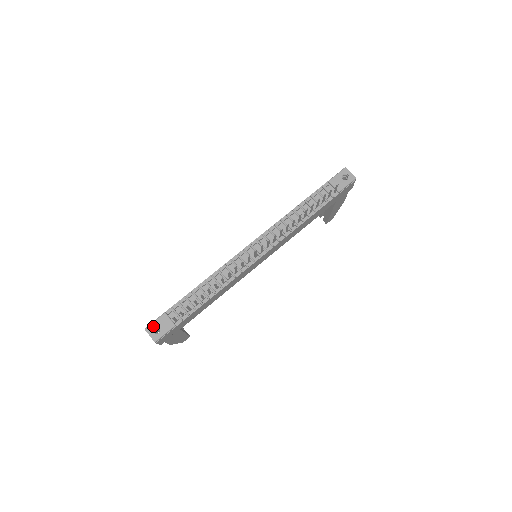
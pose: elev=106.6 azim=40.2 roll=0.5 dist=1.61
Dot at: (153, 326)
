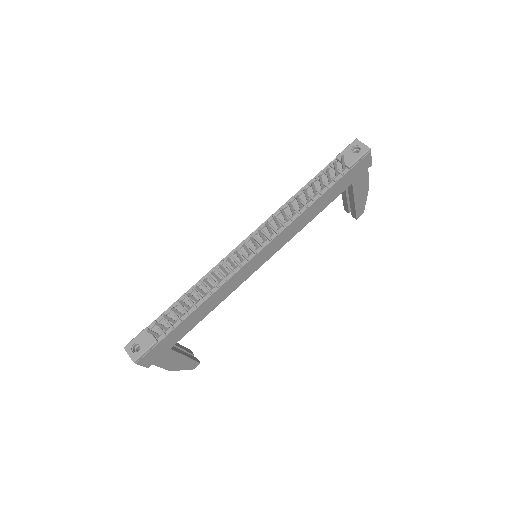
Dot at: (133, 343)
